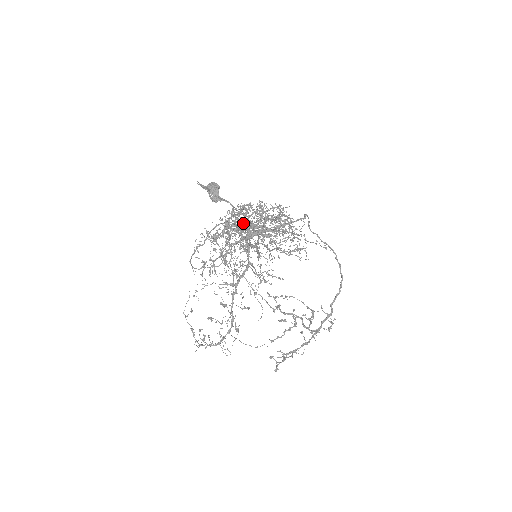
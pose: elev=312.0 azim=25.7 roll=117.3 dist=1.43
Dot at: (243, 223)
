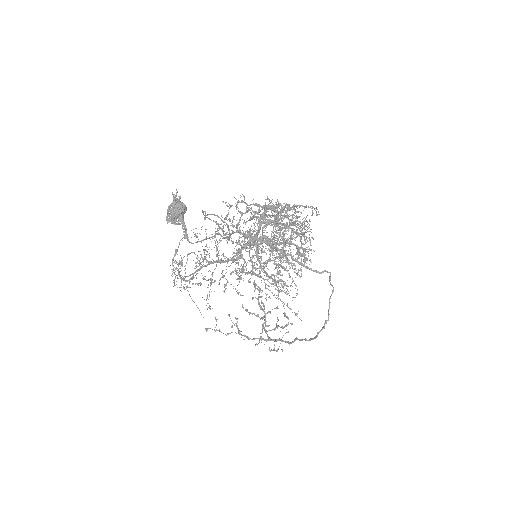
Dot at: (263, 226)
